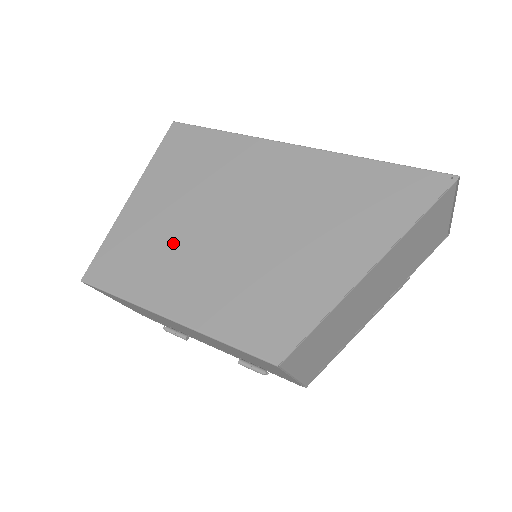
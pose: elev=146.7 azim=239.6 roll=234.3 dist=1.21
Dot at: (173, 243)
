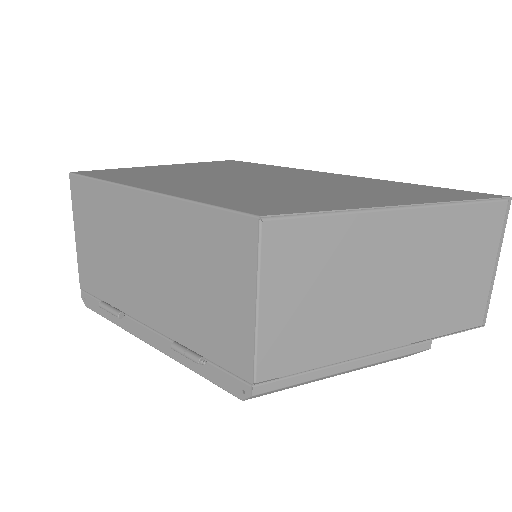
Dot at: (187, 176)
